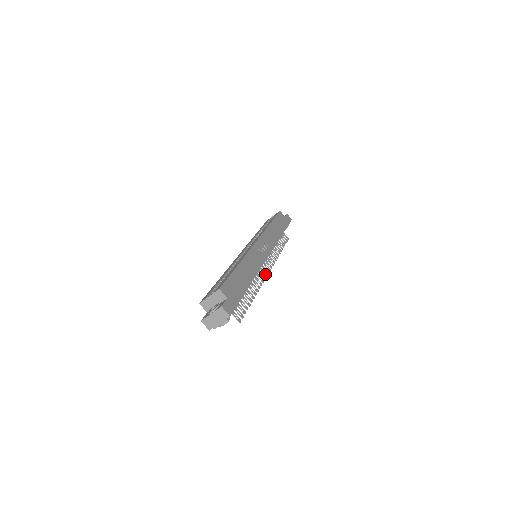
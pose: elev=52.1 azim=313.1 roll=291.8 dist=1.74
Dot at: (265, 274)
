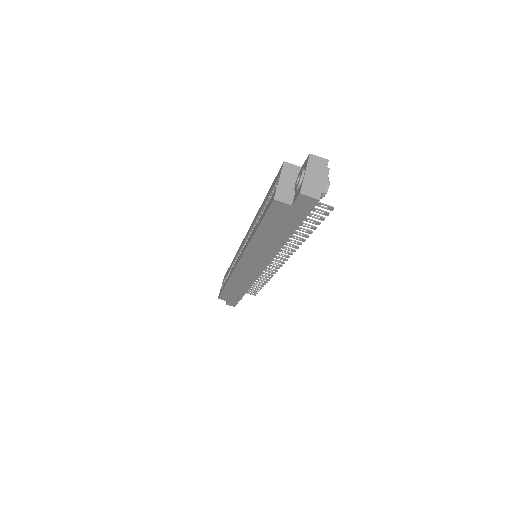
Dot at: (283, 258)
